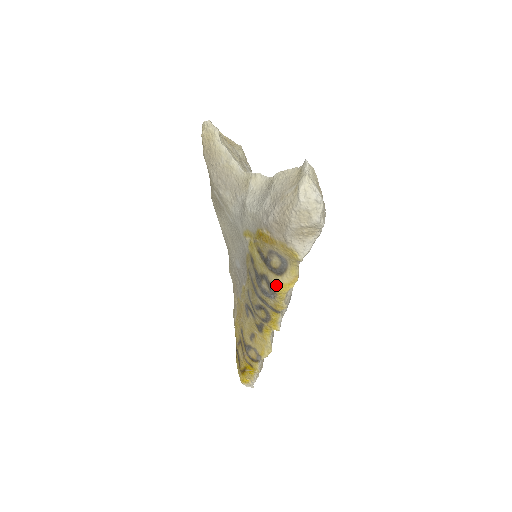
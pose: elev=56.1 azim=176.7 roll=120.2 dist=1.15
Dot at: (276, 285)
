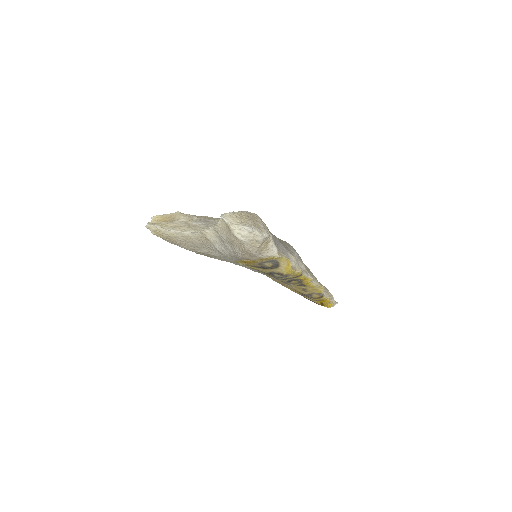
Dot at: (282, 272)
